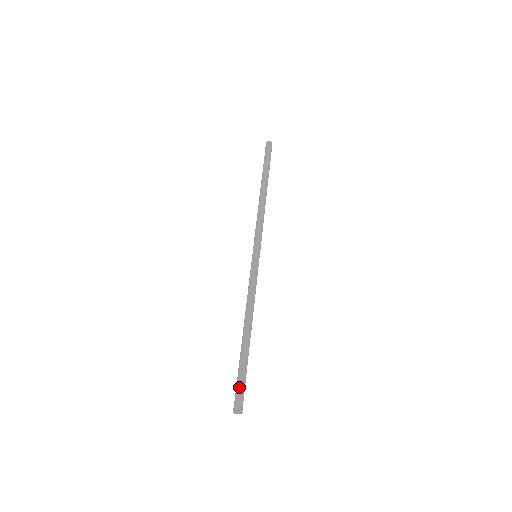
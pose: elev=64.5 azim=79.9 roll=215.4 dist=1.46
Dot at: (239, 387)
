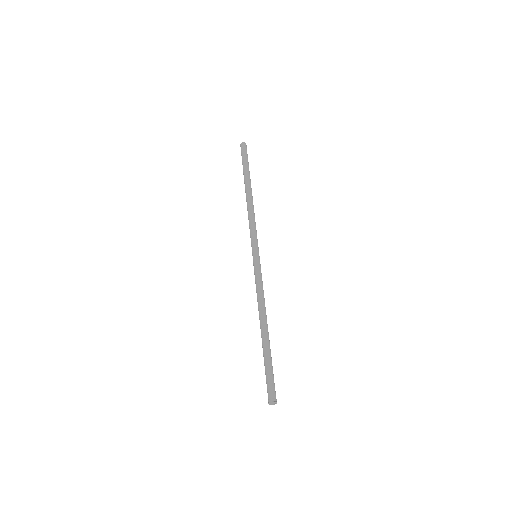
Dot at: (268, 381)
